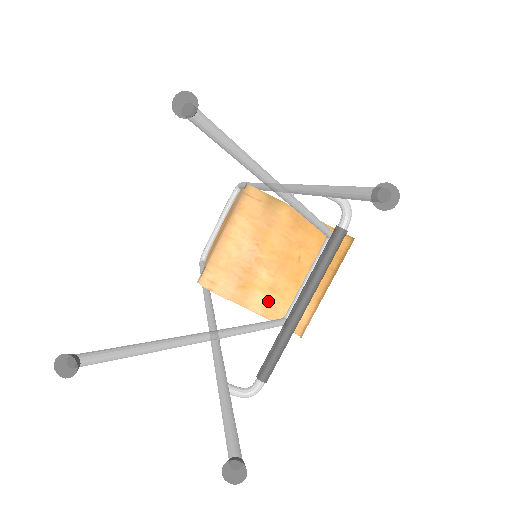
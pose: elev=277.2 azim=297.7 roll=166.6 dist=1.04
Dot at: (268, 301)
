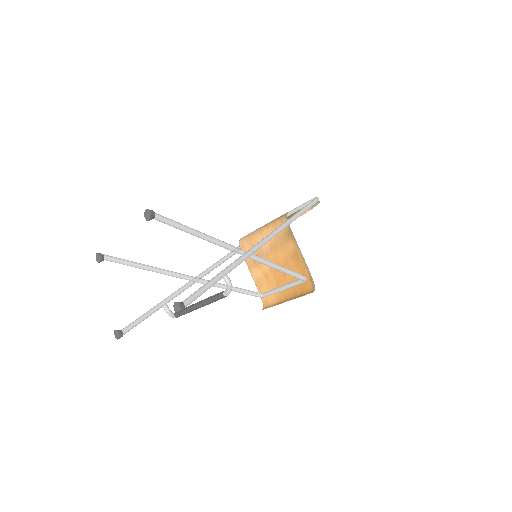
Dot at: (261, 279)
